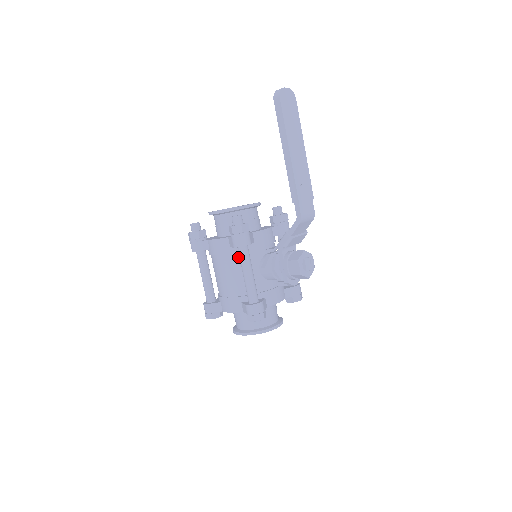
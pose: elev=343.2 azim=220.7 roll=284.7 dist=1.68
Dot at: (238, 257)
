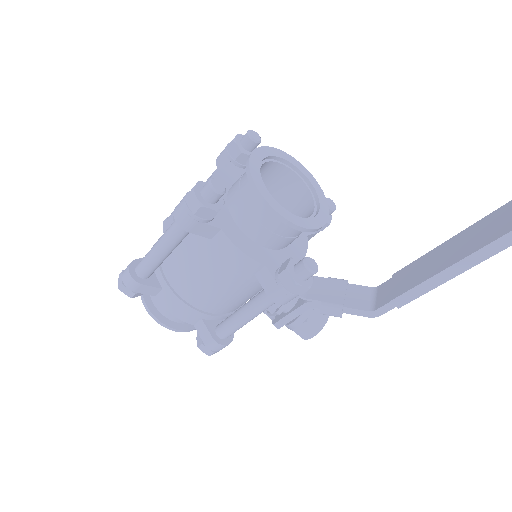
Dot at: (251, 284)
